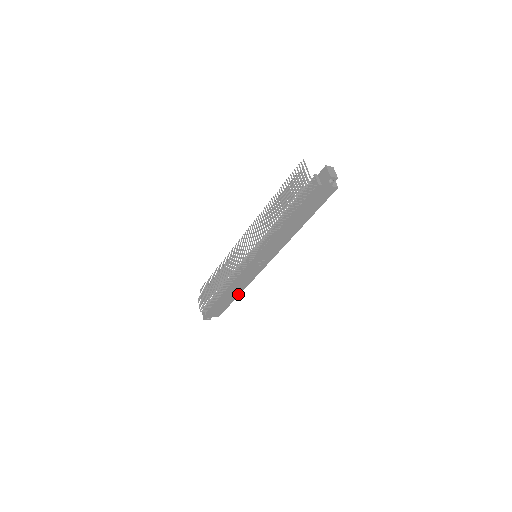
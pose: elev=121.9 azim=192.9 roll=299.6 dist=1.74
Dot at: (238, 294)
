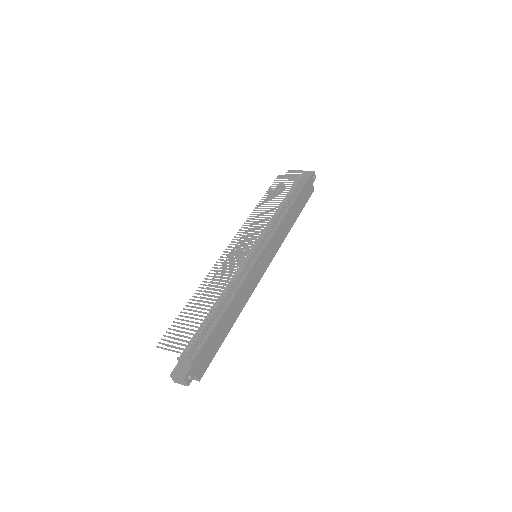
Dot at: (233, 321)
